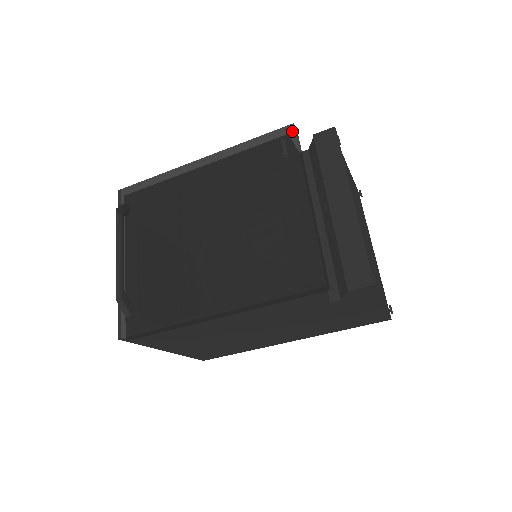
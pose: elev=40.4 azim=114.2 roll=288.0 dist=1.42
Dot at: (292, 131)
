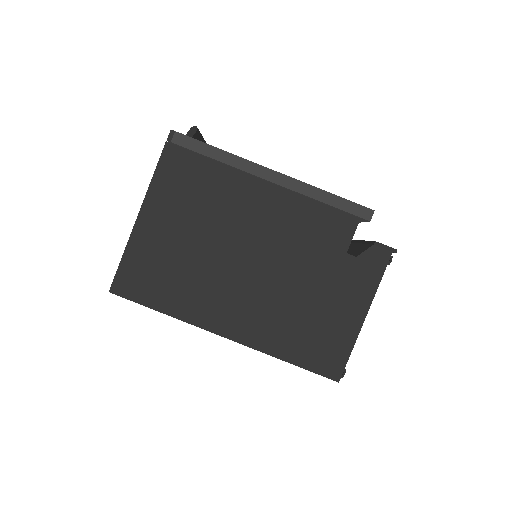
Dot at: occluded
